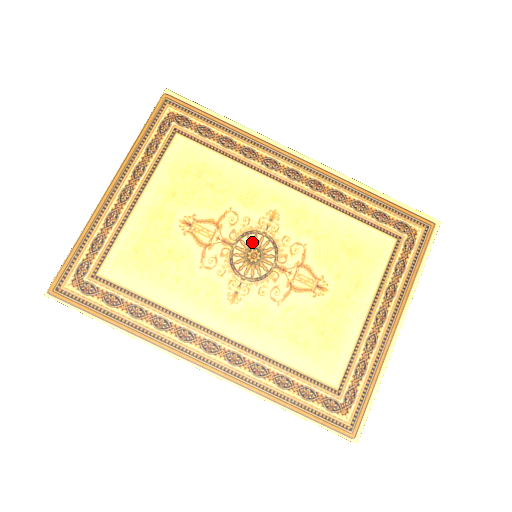
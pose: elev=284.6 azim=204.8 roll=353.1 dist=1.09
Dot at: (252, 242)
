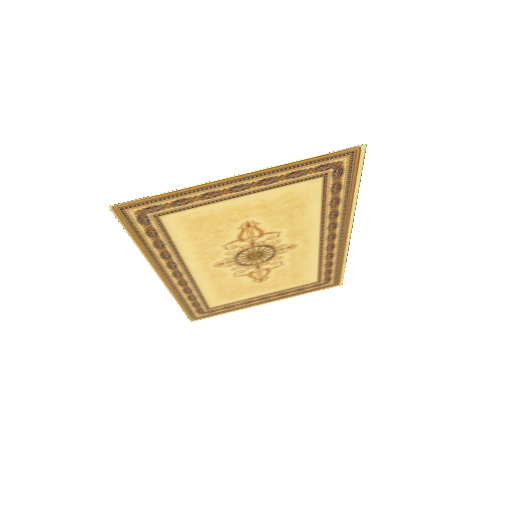
Dot at: (264, 251)
